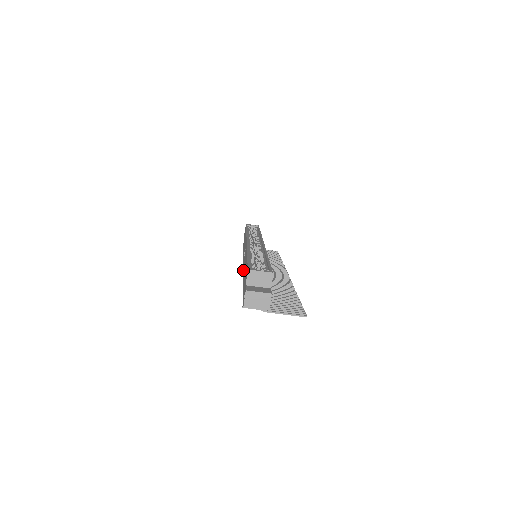
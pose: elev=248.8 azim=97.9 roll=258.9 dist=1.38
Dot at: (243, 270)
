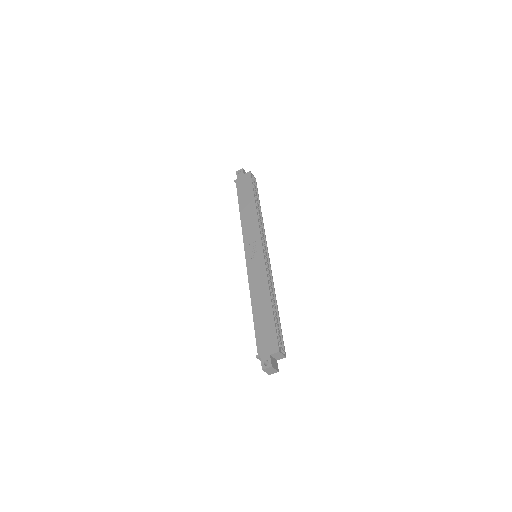
Dot at: (250, 280)
